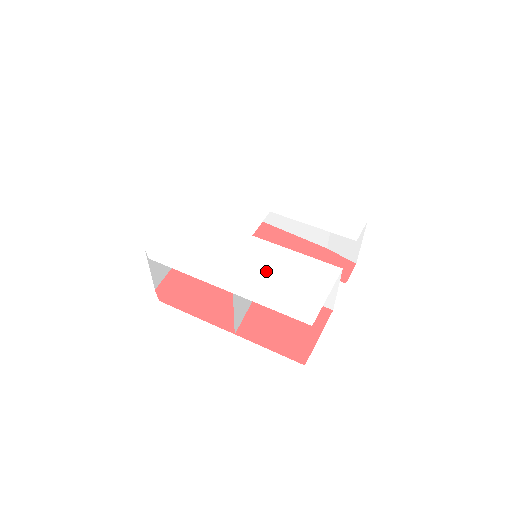
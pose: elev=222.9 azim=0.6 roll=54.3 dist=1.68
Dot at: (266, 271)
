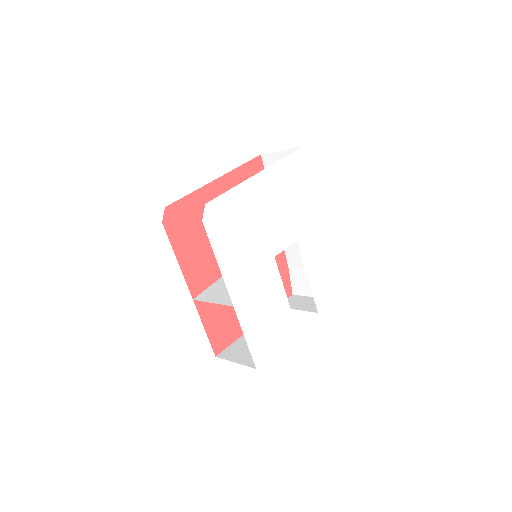
Dot at: (262, 301)
